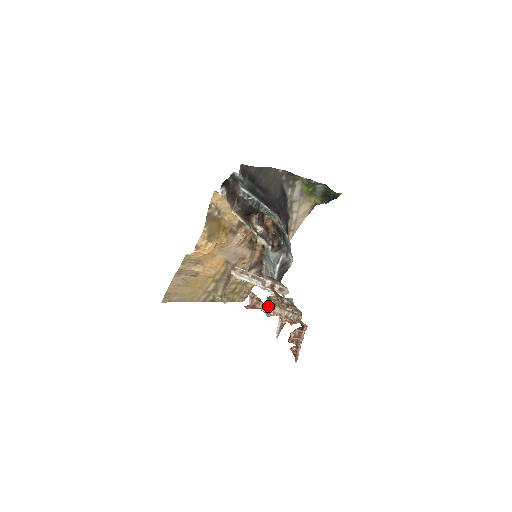
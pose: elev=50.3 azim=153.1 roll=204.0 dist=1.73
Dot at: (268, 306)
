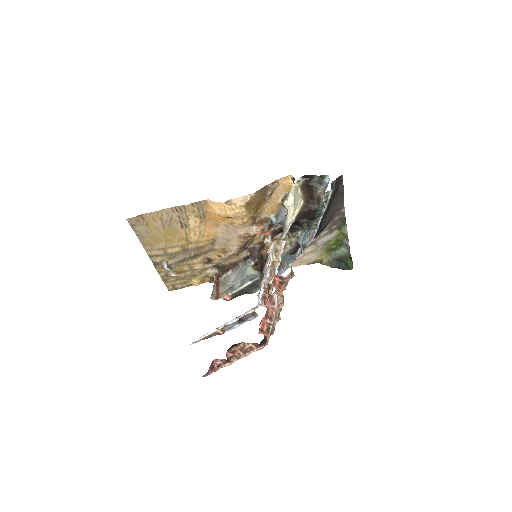
Dot at: (281, 296)
